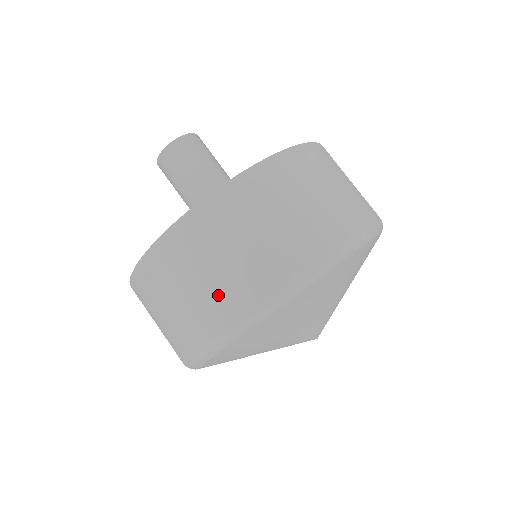
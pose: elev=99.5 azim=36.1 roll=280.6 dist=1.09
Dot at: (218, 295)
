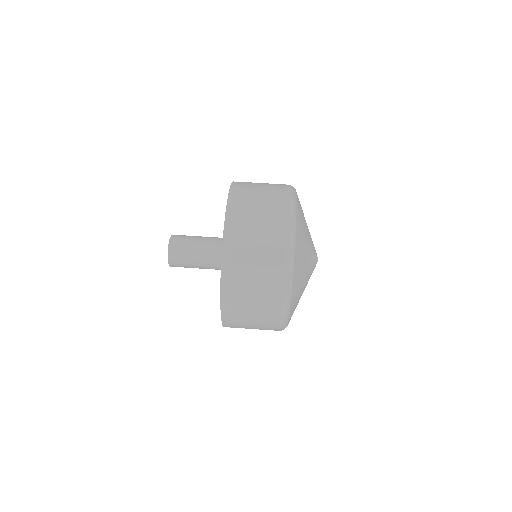
Dot at: (271, 225)
